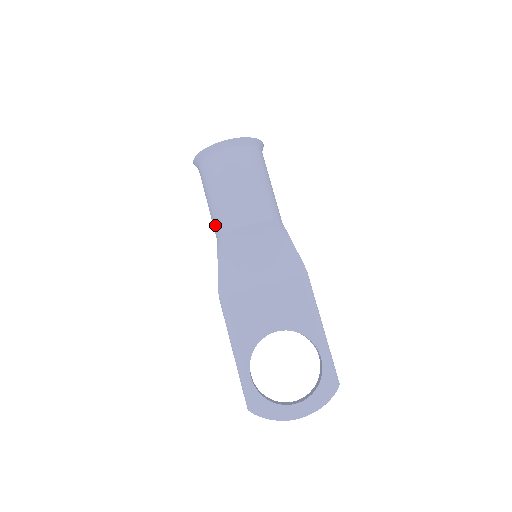
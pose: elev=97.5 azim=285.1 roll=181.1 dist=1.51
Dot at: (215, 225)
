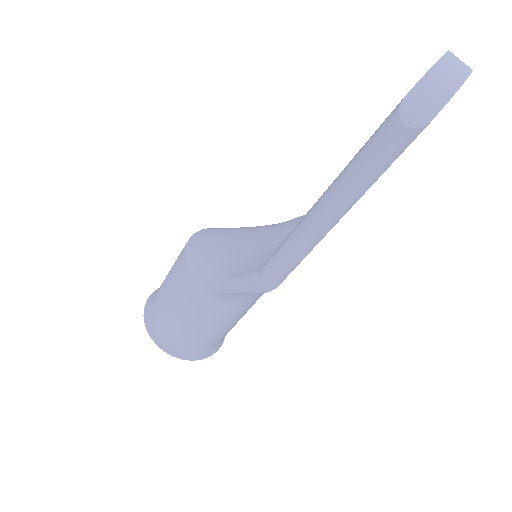
Dot at: (184, 284)
